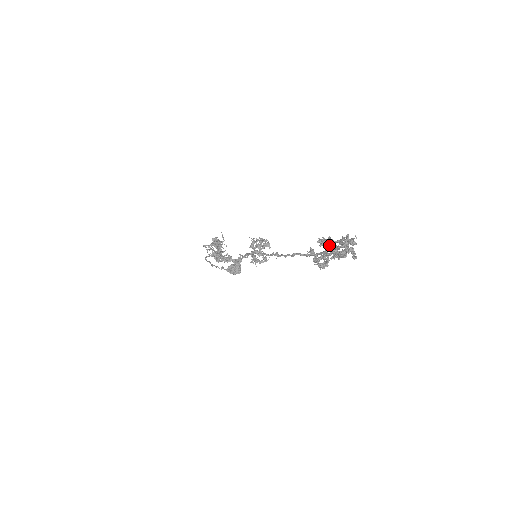
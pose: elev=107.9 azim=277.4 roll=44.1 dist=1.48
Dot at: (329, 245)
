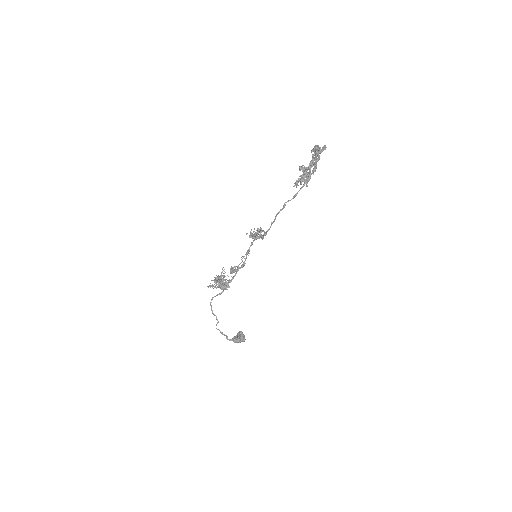
Dot at: occluded
